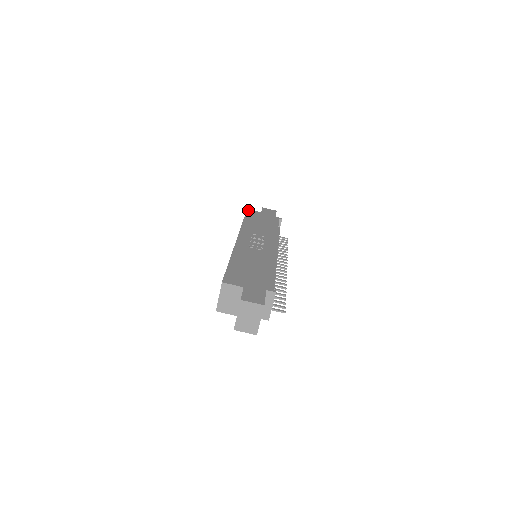
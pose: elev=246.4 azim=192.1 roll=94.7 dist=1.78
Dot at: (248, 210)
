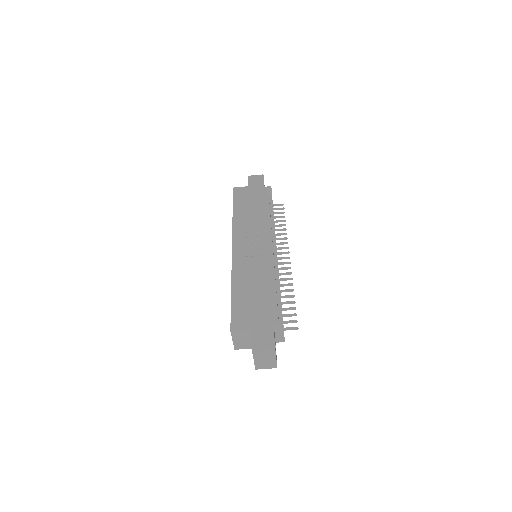
Dot at: (234, 189)
